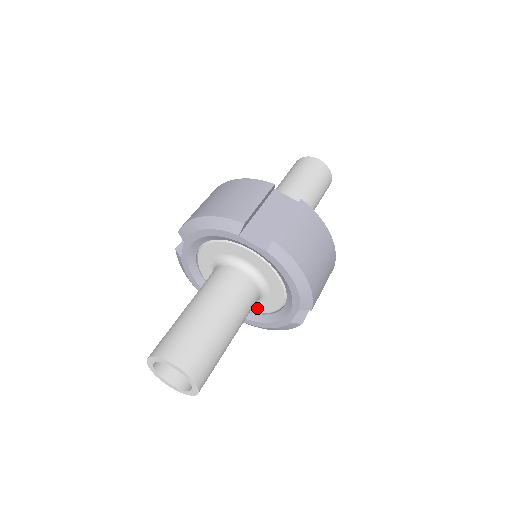
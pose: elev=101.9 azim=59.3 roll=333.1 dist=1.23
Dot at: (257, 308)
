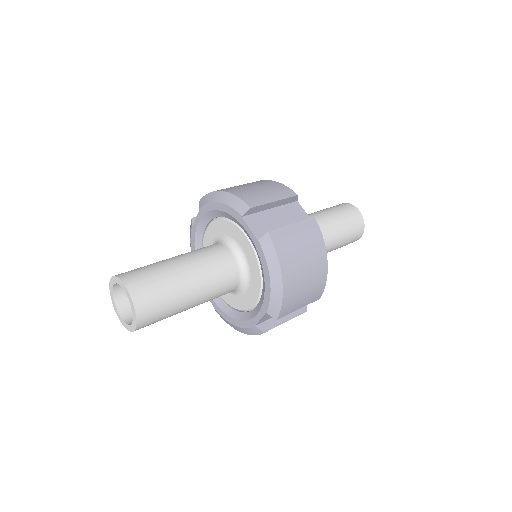
Dot at: (234, 302)
